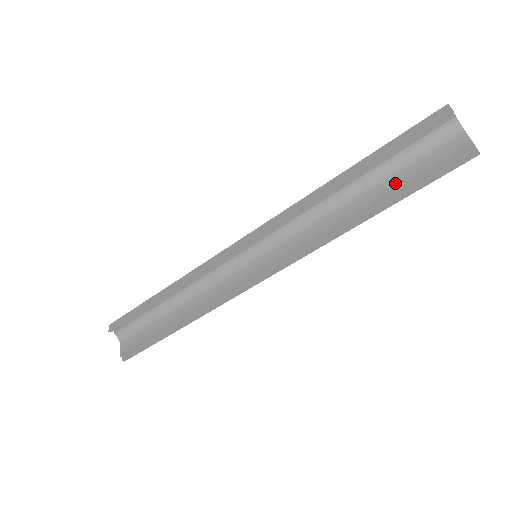
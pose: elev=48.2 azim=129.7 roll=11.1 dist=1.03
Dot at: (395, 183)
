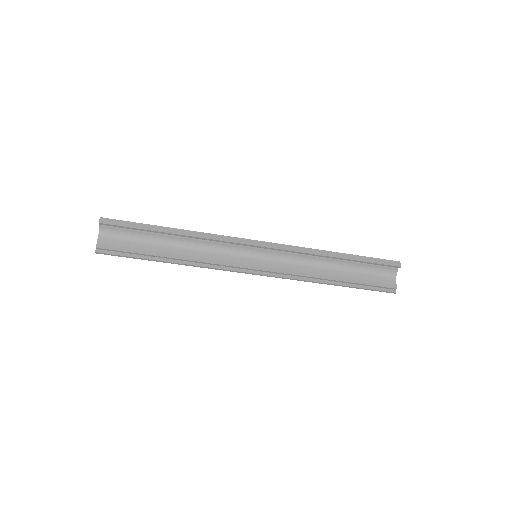
Dot at: (355, 277)
